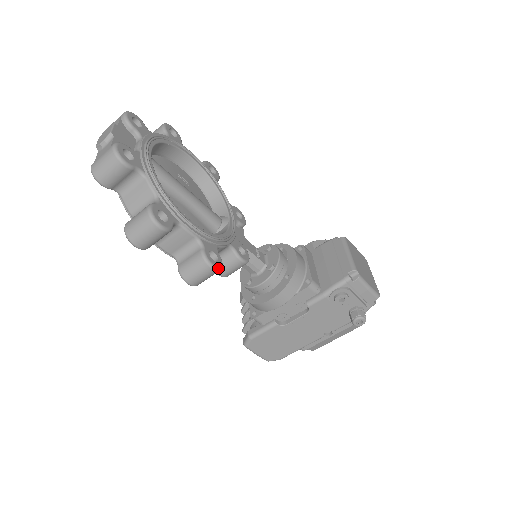
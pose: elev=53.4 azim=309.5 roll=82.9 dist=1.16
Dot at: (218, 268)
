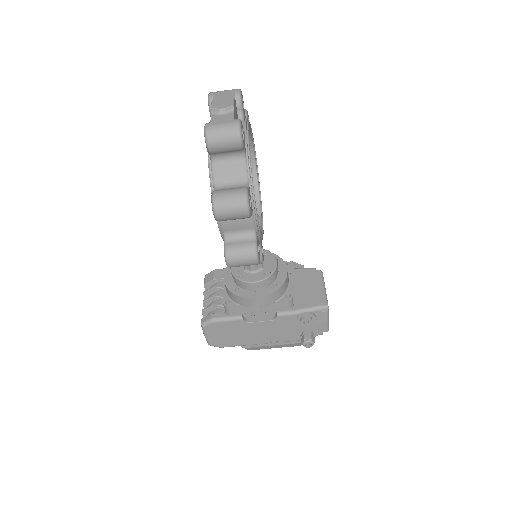
Dot at: (259, 262)
